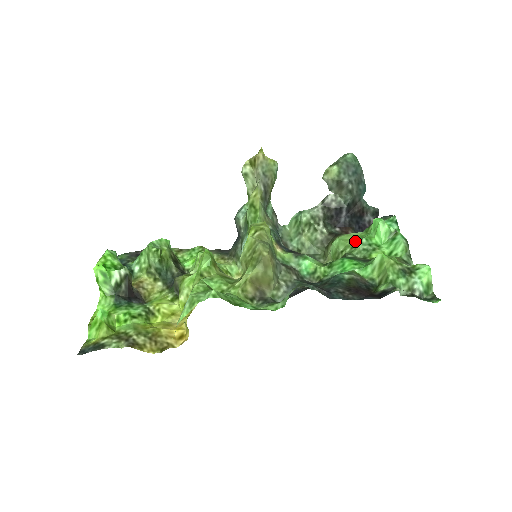
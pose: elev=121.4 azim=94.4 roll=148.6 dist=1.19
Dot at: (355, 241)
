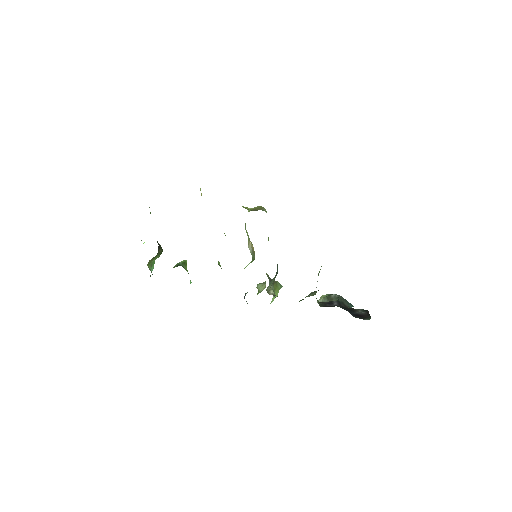
Dot at: occluded
